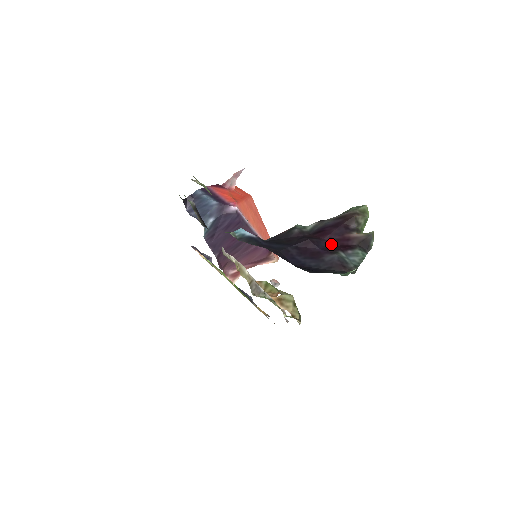
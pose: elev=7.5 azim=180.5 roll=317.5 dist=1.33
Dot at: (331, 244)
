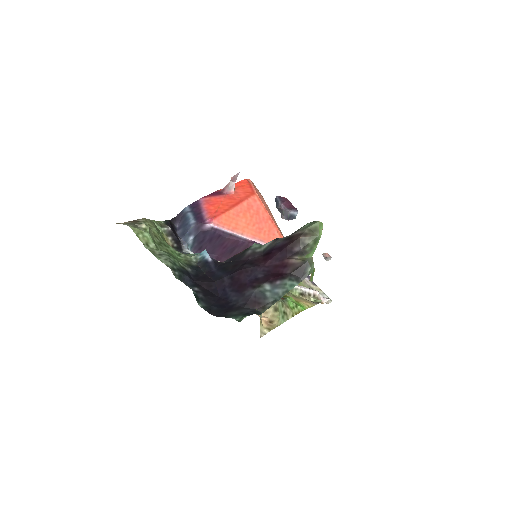
Dot at: (267, 271)
